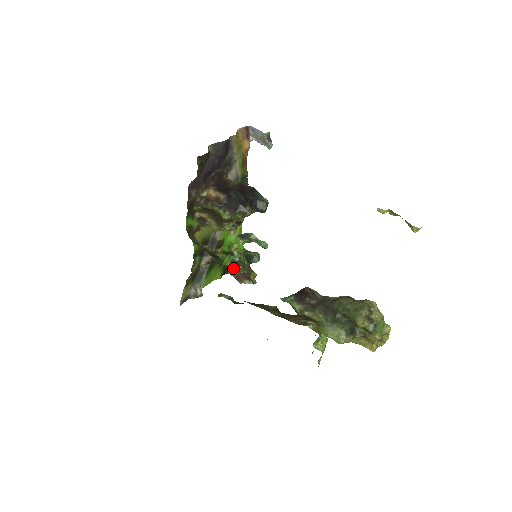
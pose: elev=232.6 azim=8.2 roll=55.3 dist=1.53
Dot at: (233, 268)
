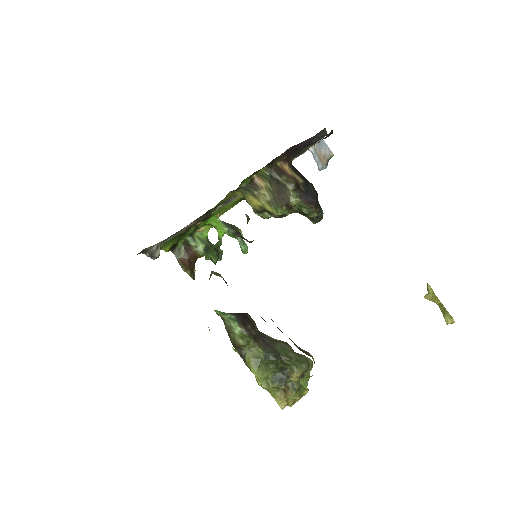
Dot at: (183, 249)
